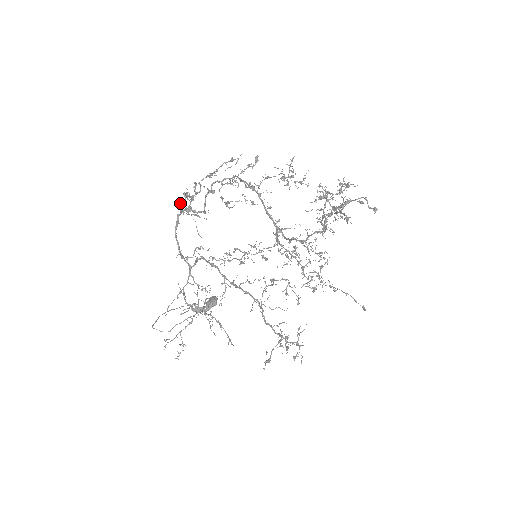
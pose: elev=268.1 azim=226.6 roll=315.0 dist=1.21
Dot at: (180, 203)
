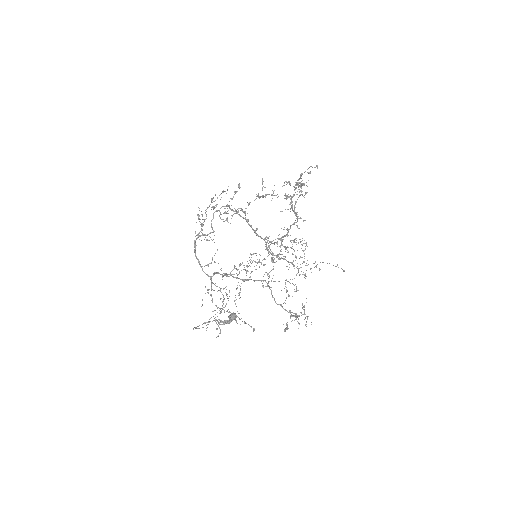
Dot at: occluded
